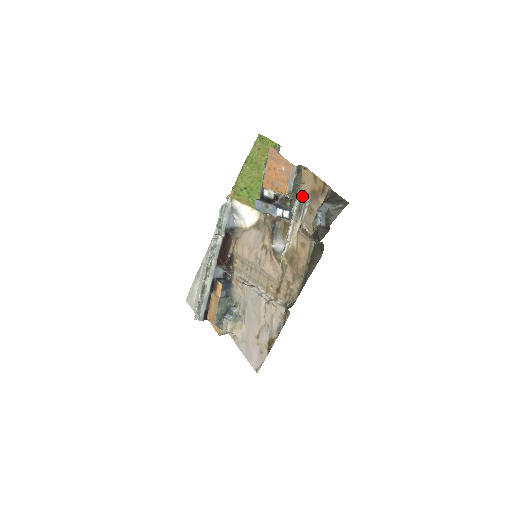
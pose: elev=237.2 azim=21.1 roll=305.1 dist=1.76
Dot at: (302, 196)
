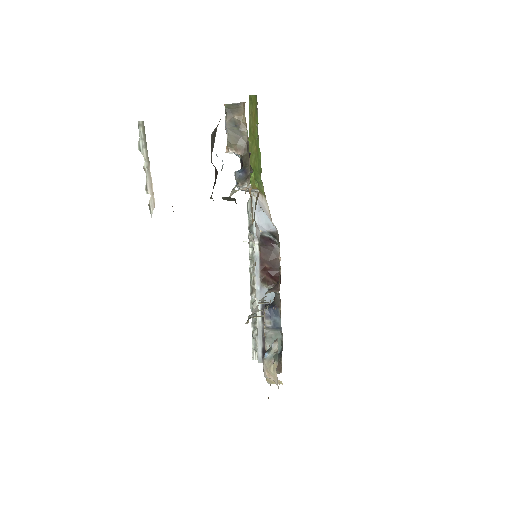
Dot at: (143, 123)
